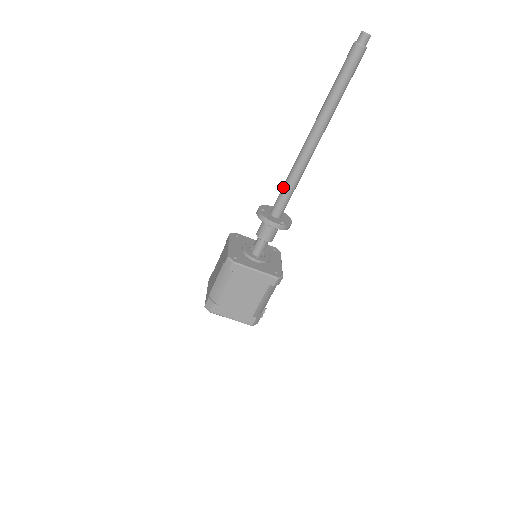
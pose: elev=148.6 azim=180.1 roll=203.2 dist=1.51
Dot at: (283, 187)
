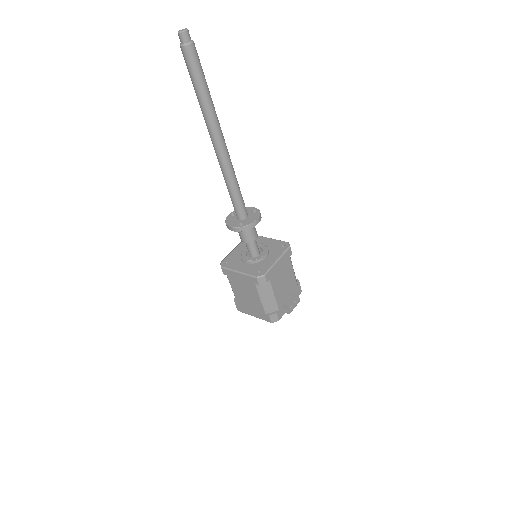
Dot at: occluded
